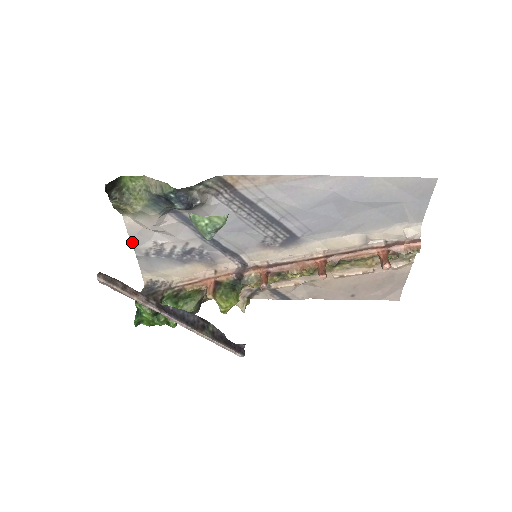
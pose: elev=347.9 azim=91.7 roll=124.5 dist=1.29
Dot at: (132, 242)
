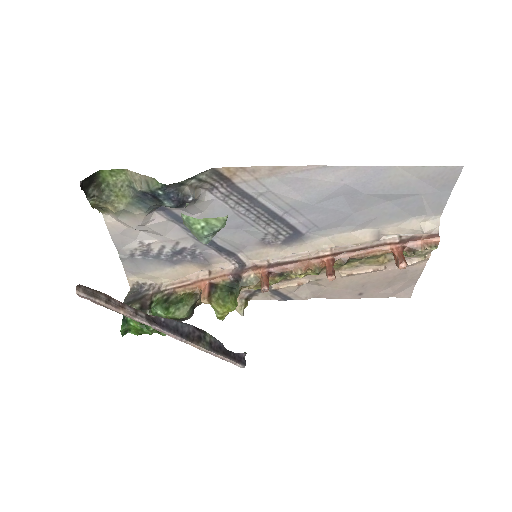
Dot at: (115, 243)
